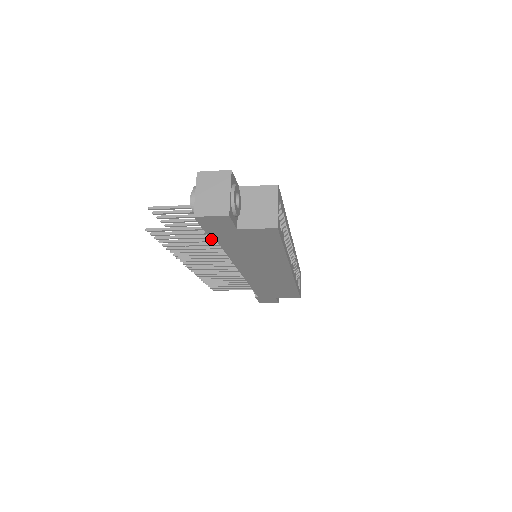
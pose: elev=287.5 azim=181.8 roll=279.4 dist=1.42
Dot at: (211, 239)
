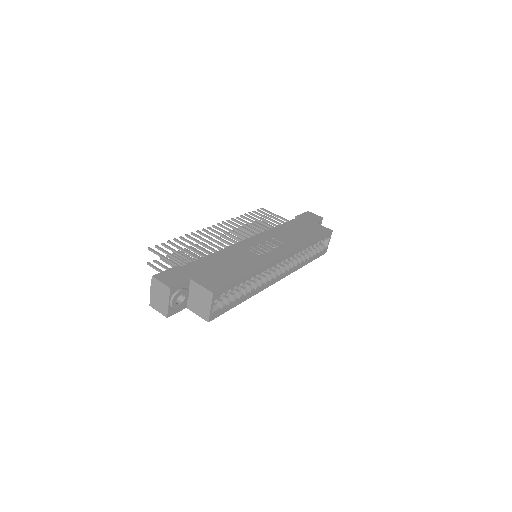
Dot at: occluded
